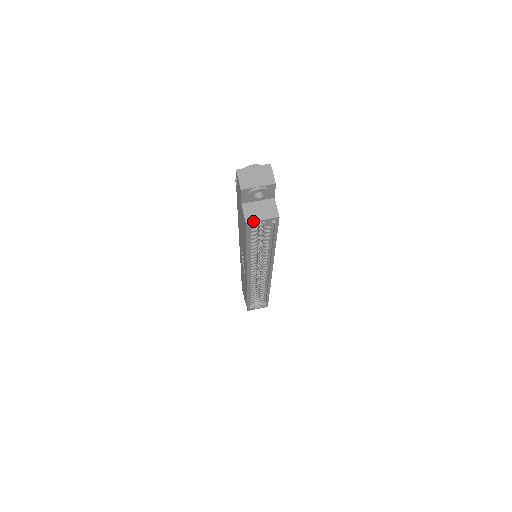
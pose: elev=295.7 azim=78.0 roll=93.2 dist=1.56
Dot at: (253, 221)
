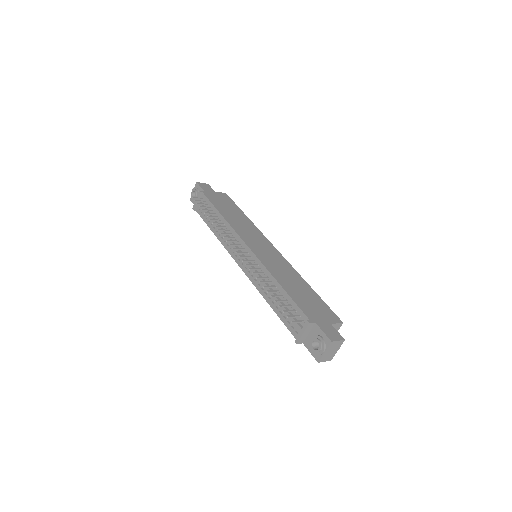
Dot at: occluded
